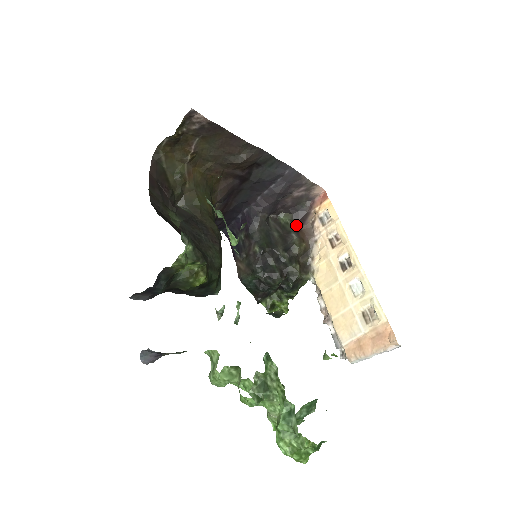
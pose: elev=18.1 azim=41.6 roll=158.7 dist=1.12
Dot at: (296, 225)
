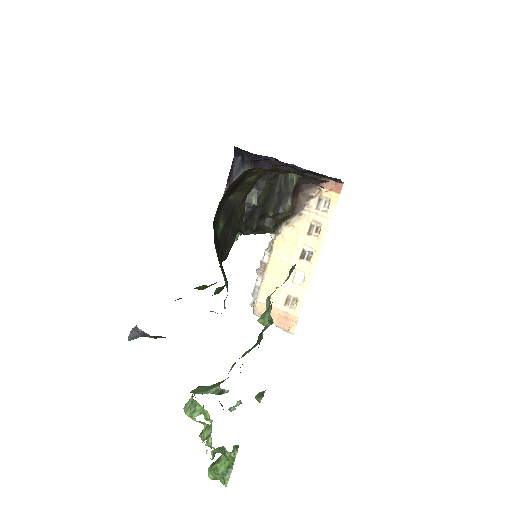
Dot at: (298, 188)
